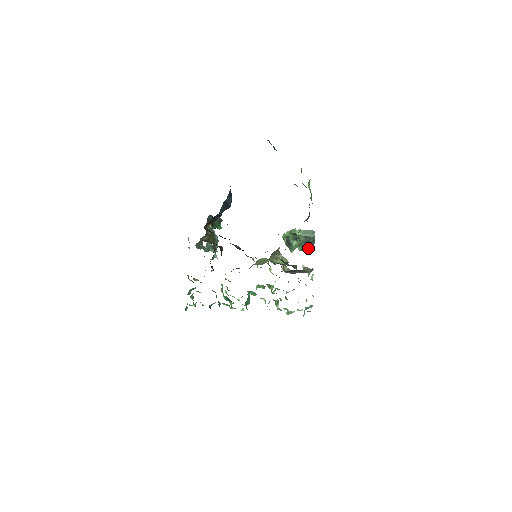
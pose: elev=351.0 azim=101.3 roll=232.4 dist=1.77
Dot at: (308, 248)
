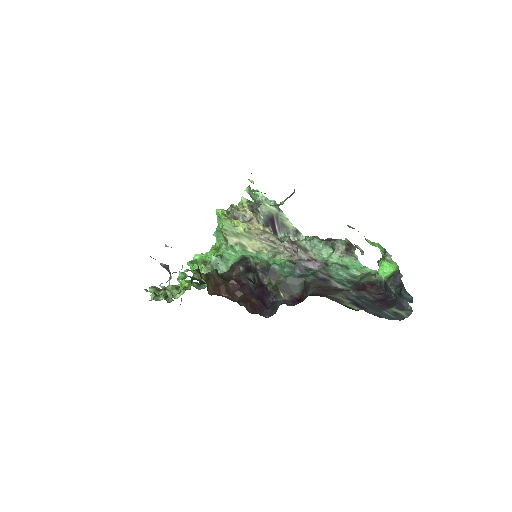
Dot at: occluded
